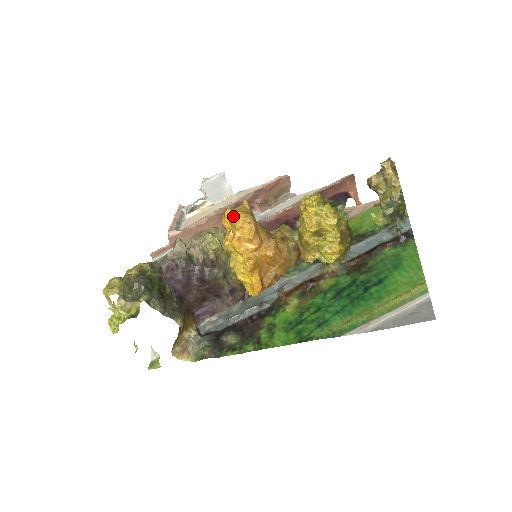
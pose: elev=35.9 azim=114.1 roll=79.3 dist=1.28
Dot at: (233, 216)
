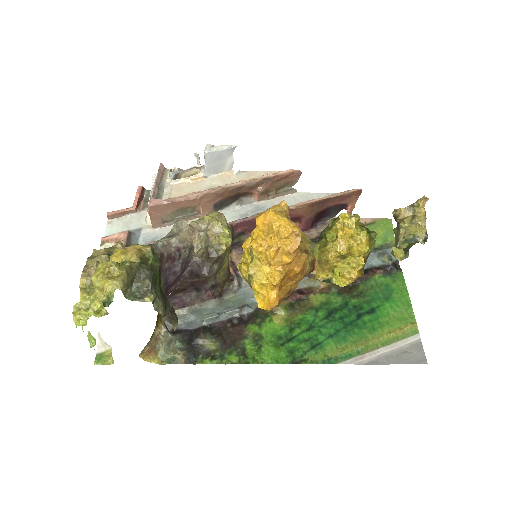
Dot at: (279, 221)
